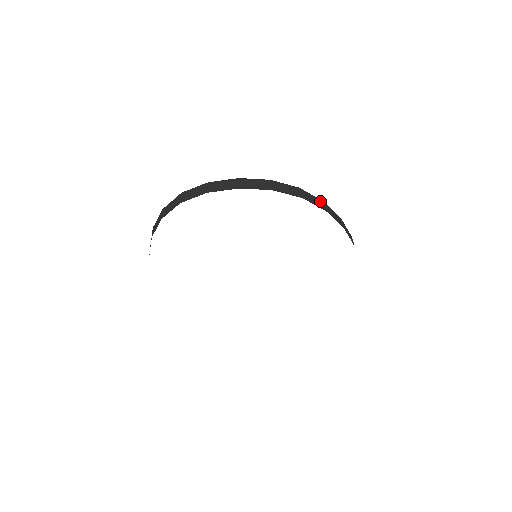
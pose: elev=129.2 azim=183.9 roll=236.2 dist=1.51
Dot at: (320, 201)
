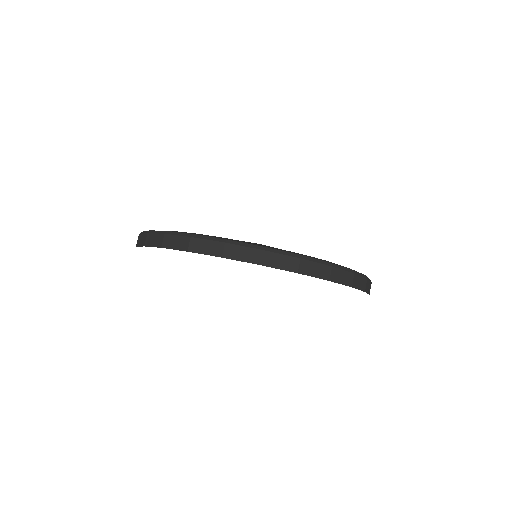
Dot at: (217, 244)
